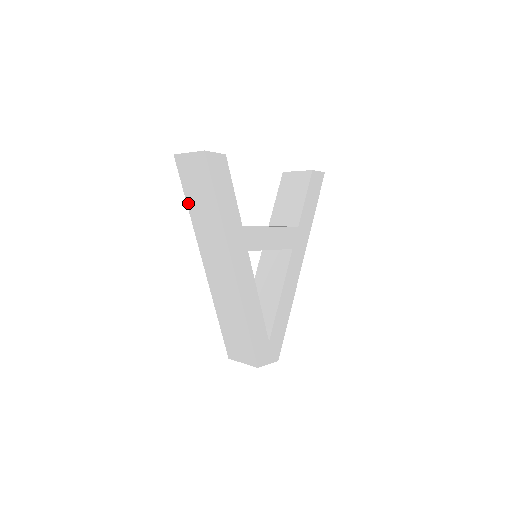
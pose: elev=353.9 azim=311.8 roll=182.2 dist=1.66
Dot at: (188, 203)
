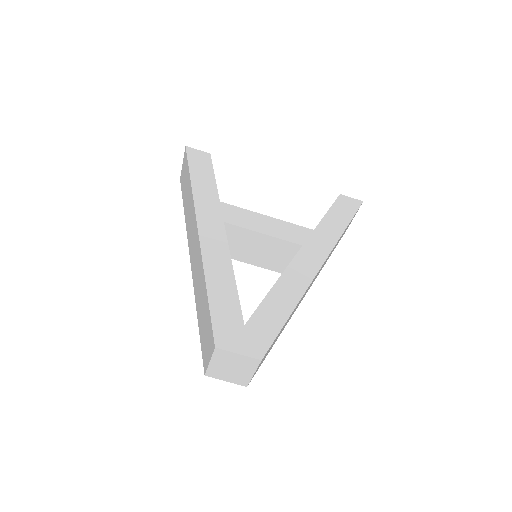
Dot at: (184, 208)
